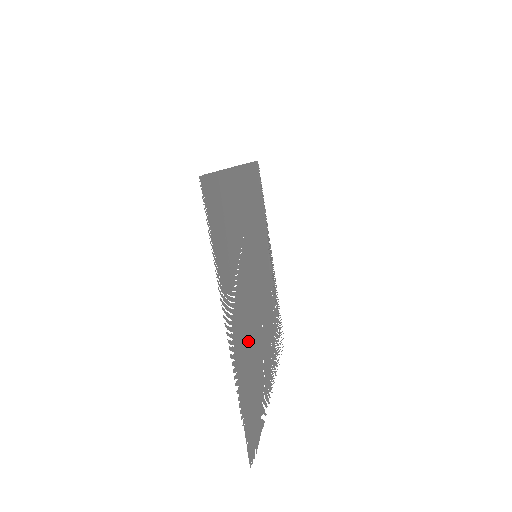
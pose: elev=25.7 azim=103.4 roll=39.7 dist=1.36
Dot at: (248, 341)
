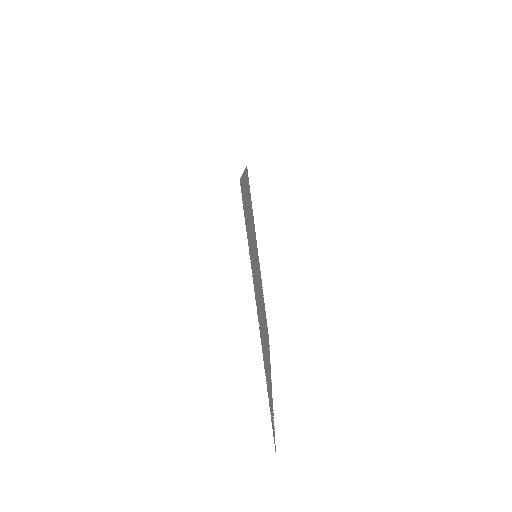
Dot at: (263, 336)
